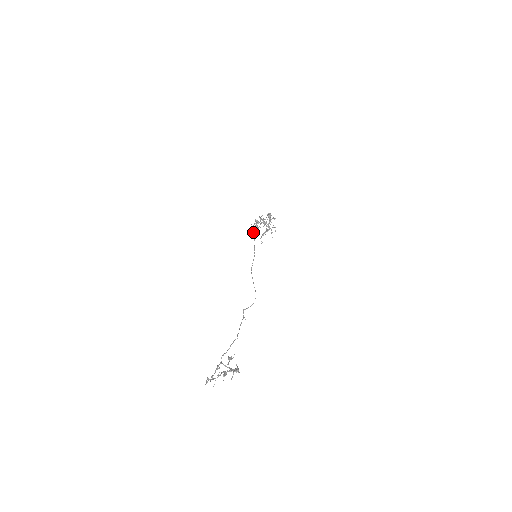
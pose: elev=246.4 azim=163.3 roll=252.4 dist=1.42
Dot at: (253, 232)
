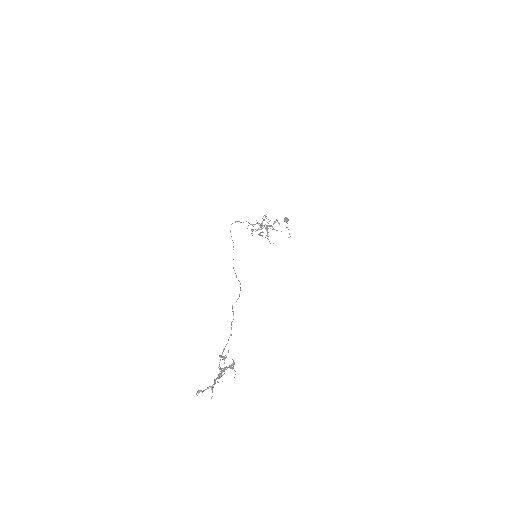
Dot at: occluded
